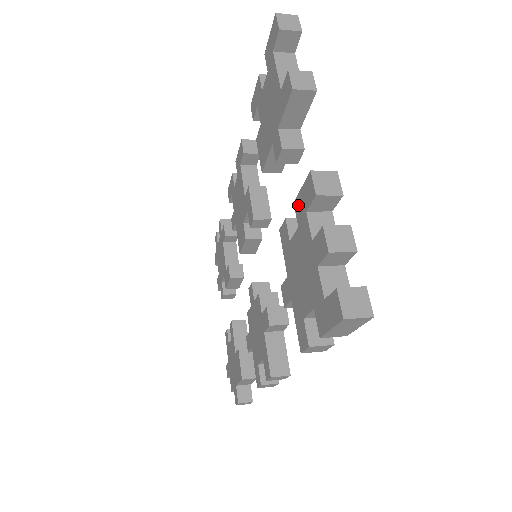
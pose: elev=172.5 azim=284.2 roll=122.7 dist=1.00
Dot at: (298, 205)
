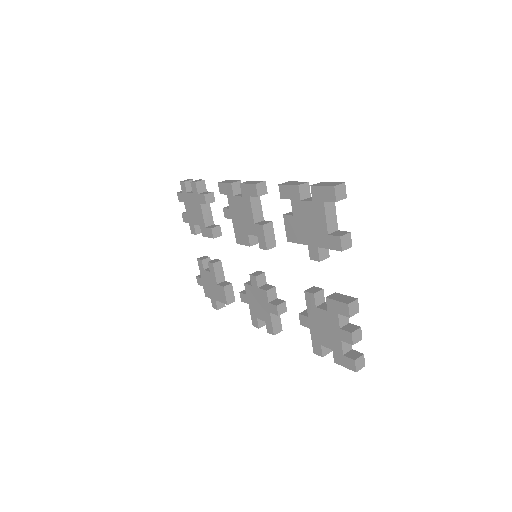
Dot at: (331, 304)
